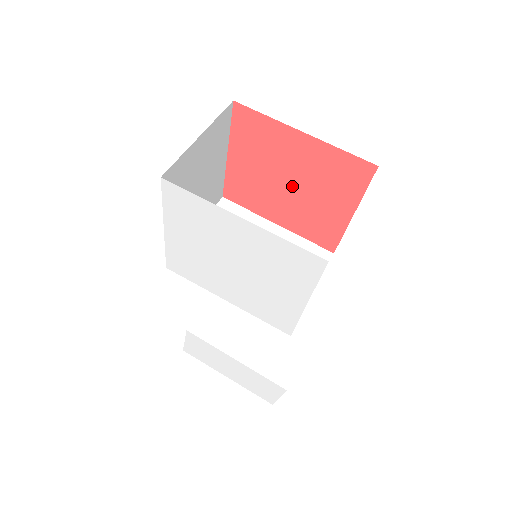
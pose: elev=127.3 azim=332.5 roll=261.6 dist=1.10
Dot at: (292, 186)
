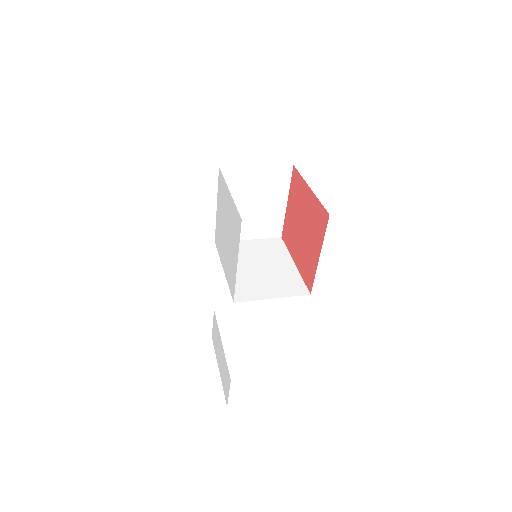
Dot at: (303, 230)
